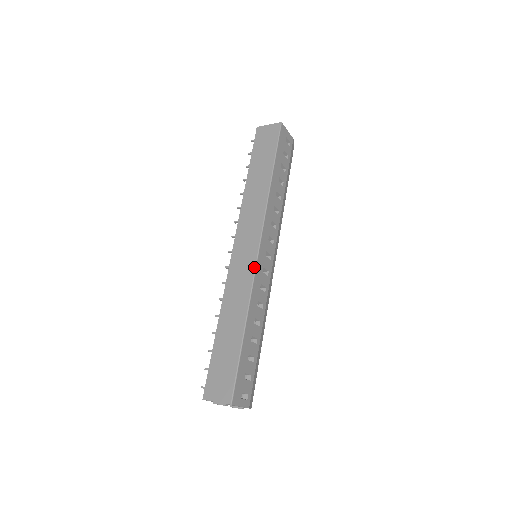
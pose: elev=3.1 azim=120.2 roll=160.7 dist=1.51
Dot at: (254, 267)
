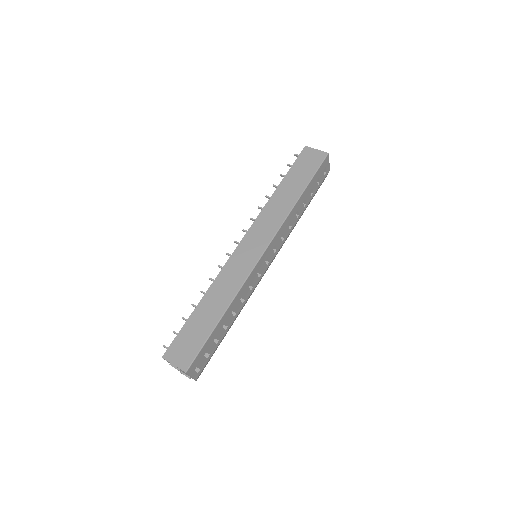
Dot at: (253, 267)
